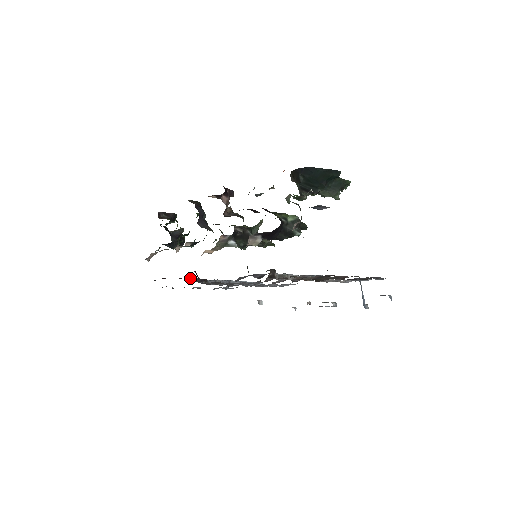
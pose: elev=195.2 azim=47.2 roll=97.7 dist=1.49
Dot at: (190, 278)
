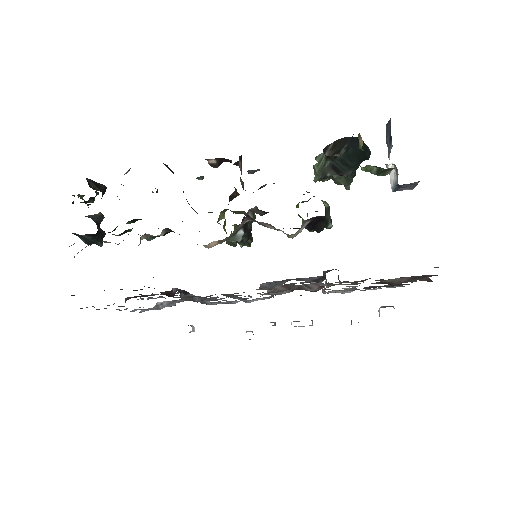
Dot at: occluded
